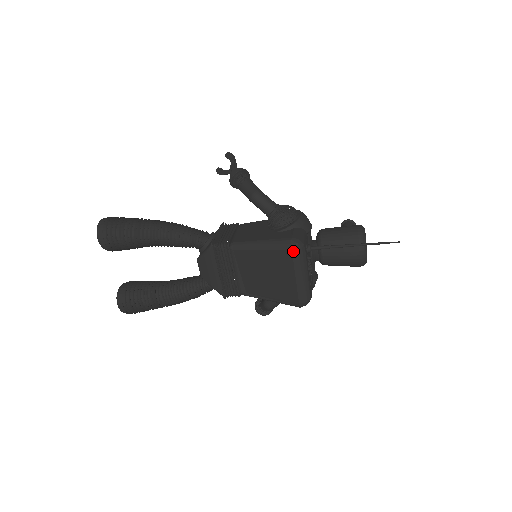
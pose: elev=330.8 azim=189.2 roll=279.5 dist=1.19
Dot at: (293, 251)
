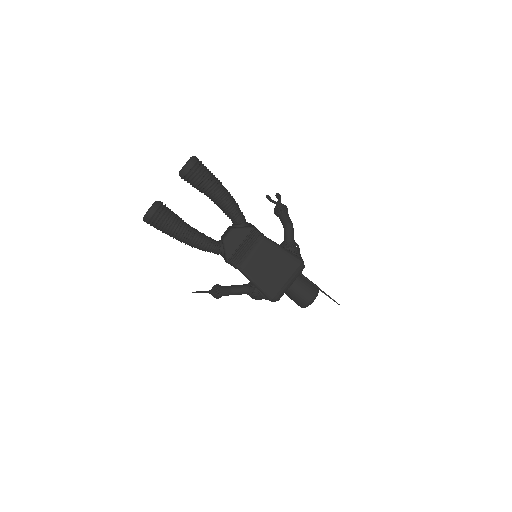
Dot at: (300, 266)
